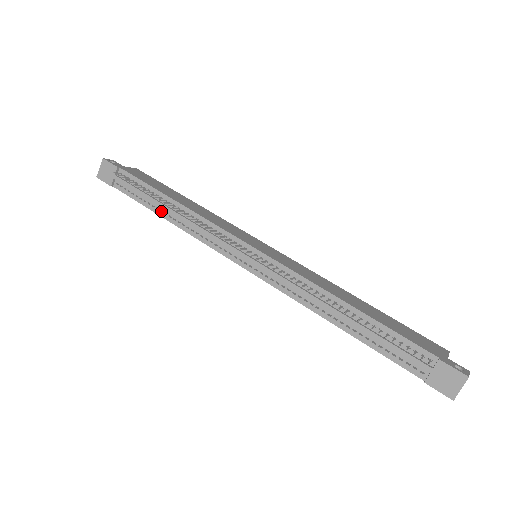
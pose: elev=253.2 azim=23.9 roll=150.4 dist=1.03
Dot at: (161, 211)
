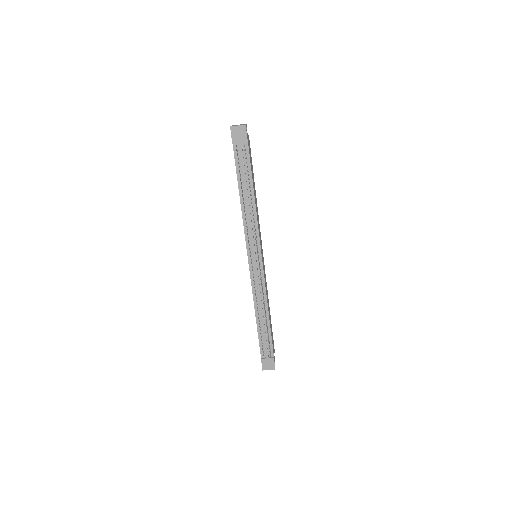
Dot at: occluded
